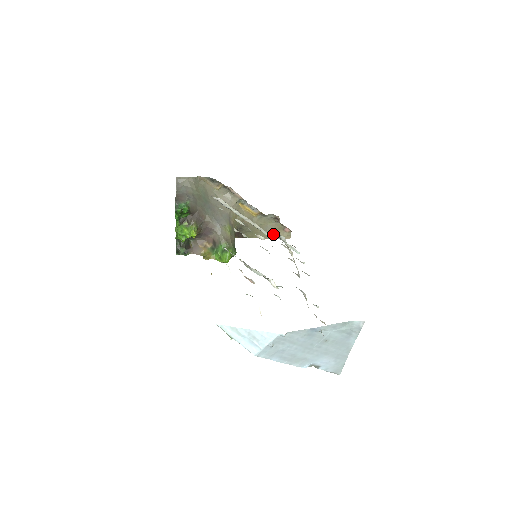
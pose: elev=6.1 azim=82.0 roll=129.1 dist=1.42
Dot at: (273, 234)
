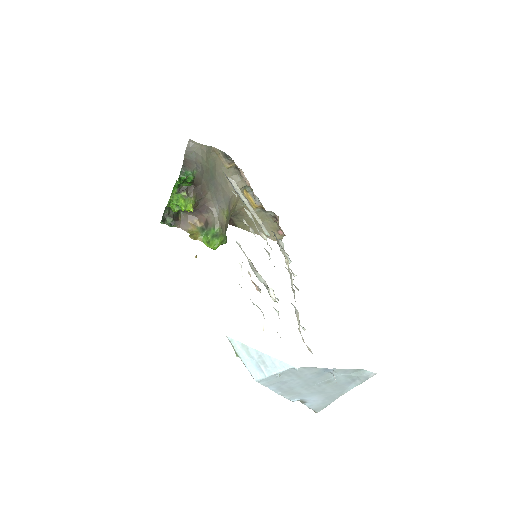
Dot at: occluded
